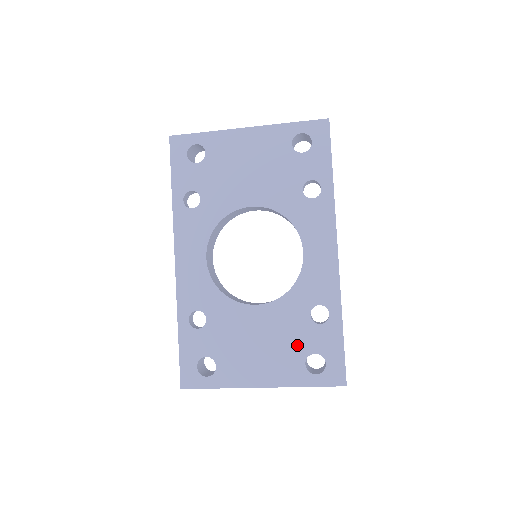
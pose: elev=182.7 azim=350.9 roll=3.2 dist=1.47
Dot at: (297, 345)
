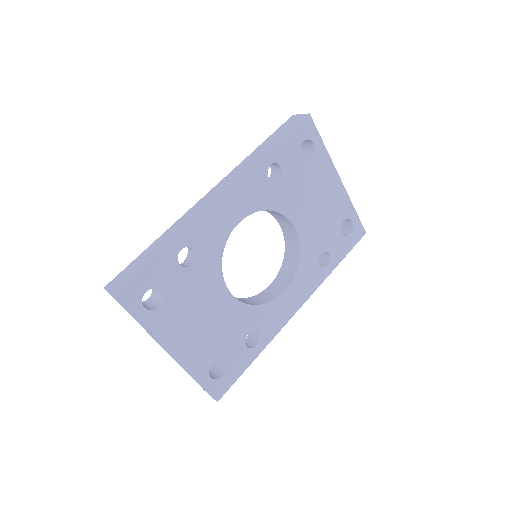
Dot at: (222, 346)
